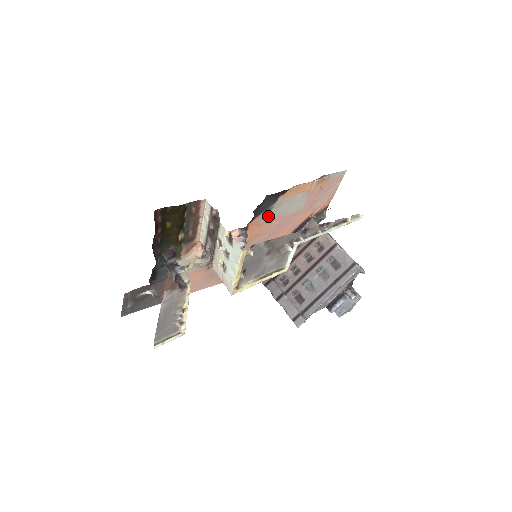
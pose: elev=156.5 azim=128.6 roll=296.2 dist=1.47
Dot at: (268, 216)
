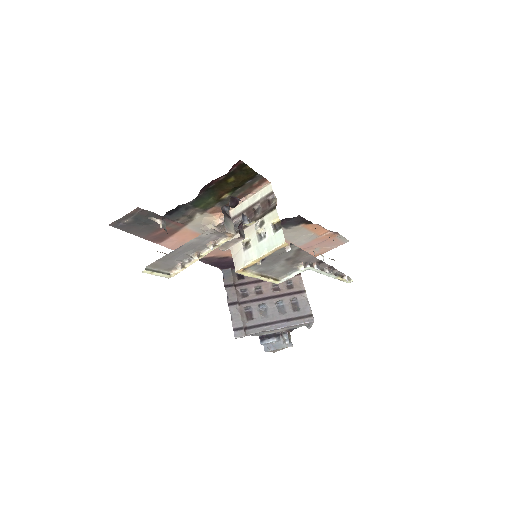
Dot at: occluded
